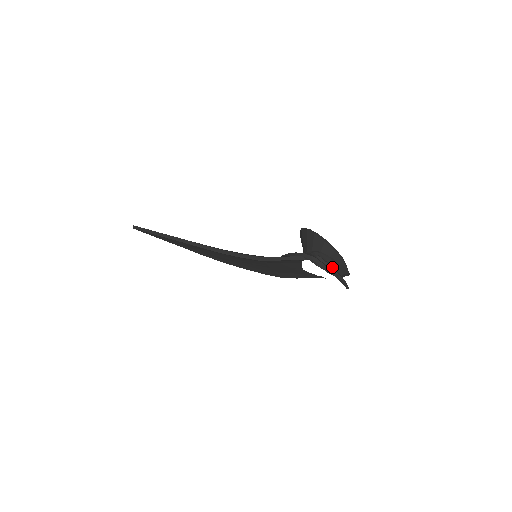
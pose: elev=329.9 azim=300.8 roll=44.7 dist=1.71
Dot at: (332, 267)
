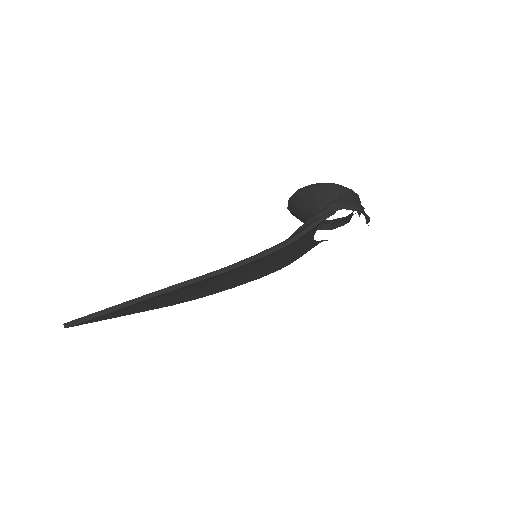
Dot at: occluded
